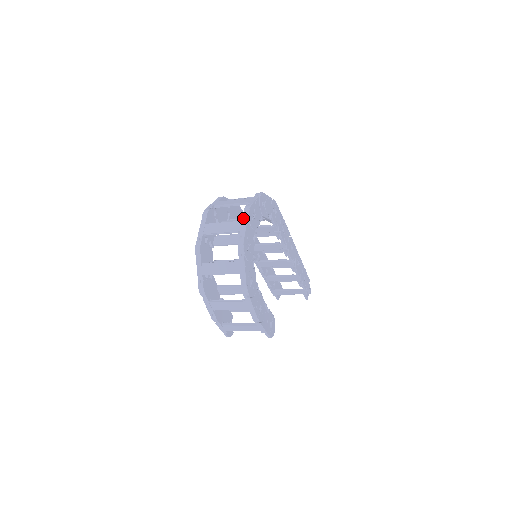
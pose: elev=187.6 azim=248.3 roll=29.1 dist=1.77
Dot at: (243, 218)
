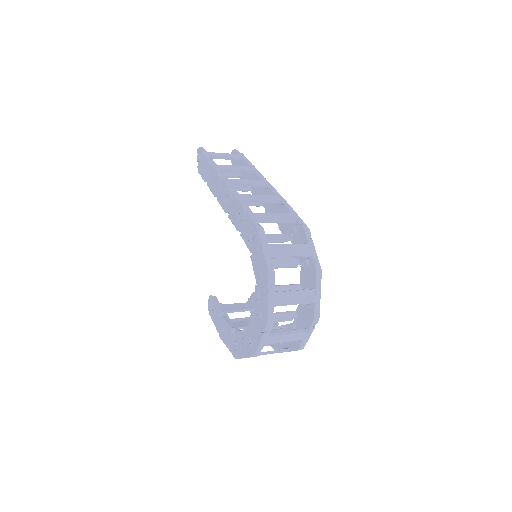
Dot at: (310, 330)
